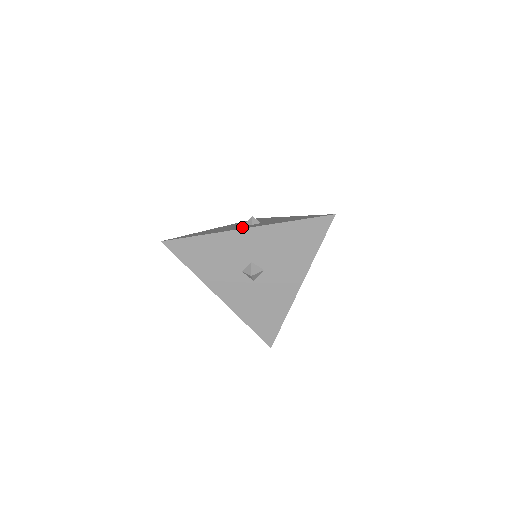
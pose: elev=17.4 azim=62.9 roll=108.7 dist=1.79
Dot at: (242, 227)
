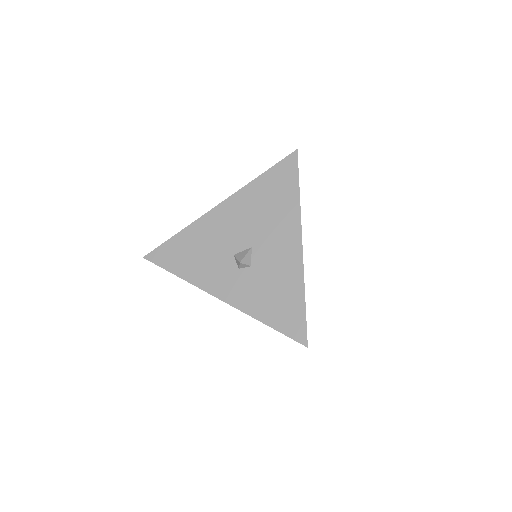
Dot at: (222, 280)
